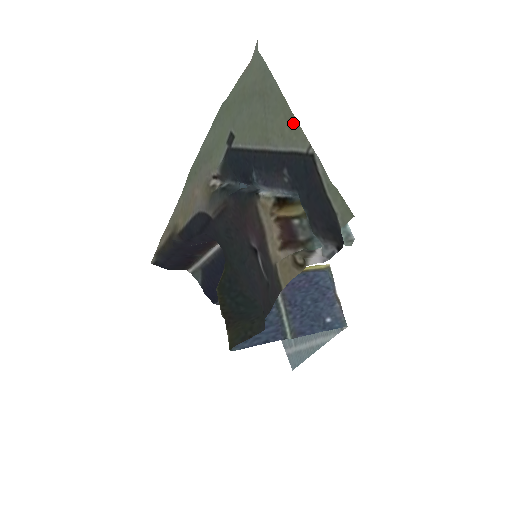
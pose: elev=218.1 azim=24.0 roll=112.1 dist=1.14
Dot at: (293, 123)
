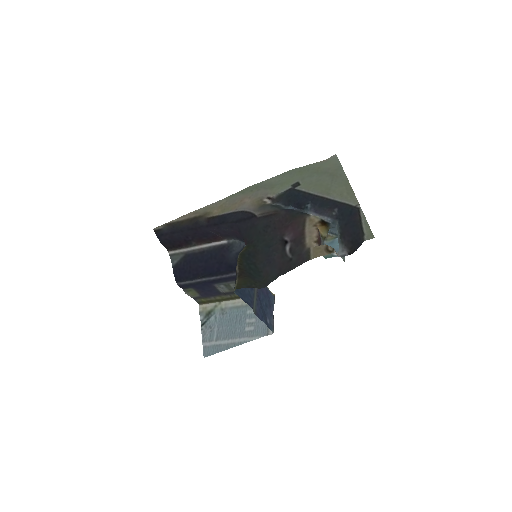
Dot at: (351, 192)
